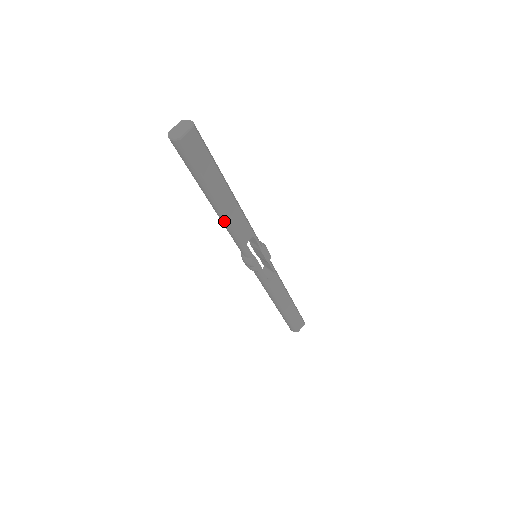
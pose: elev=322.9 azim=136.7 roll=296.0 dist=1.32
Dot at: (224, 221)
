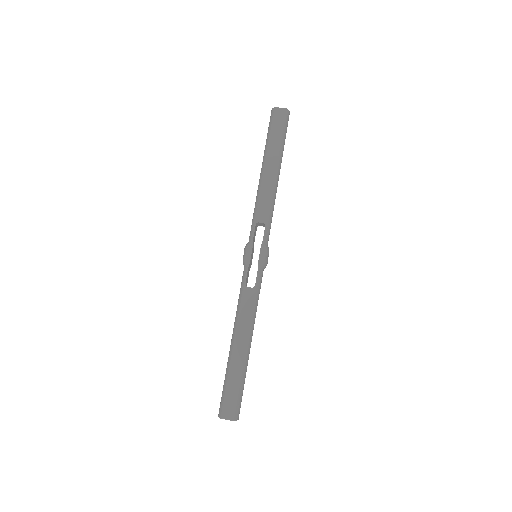
Dot at: (258, 190)
